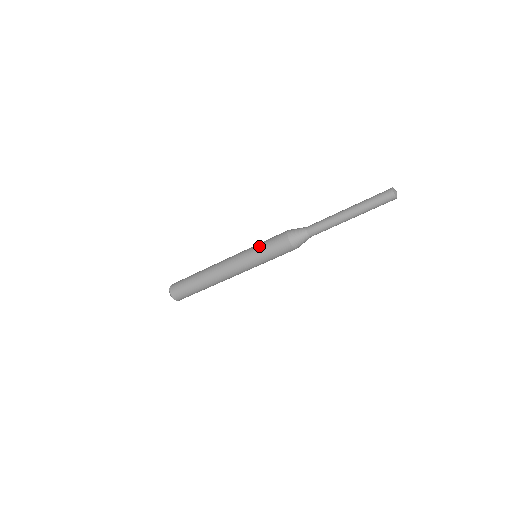
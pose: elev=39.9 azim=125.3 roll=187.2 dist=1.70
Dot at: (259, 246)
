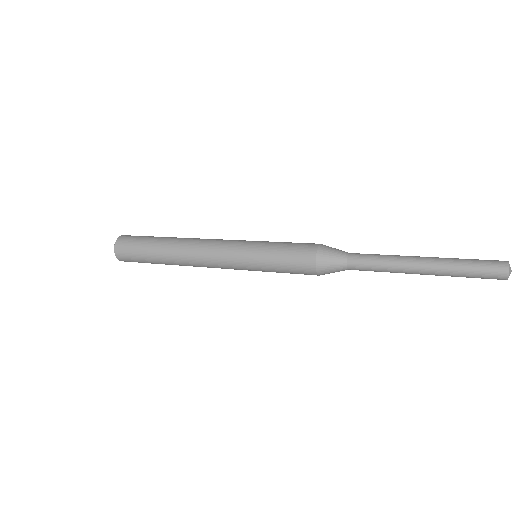
Dot at: (266, 251)
